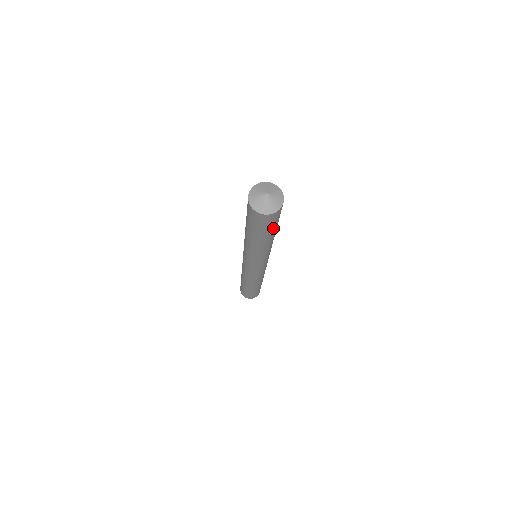
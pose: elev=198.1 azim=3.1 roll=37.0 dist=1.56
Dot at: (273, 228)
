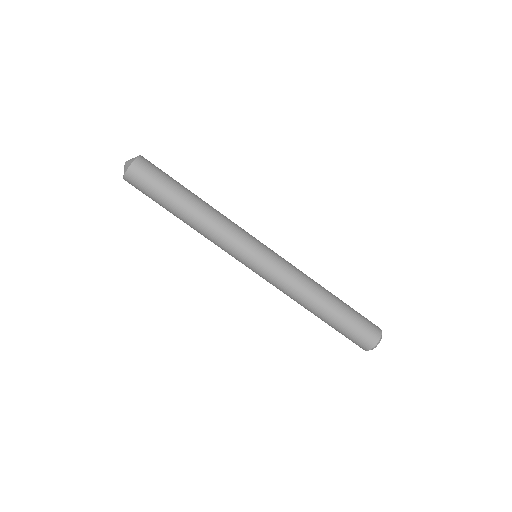
Dot at: (170, 181)
